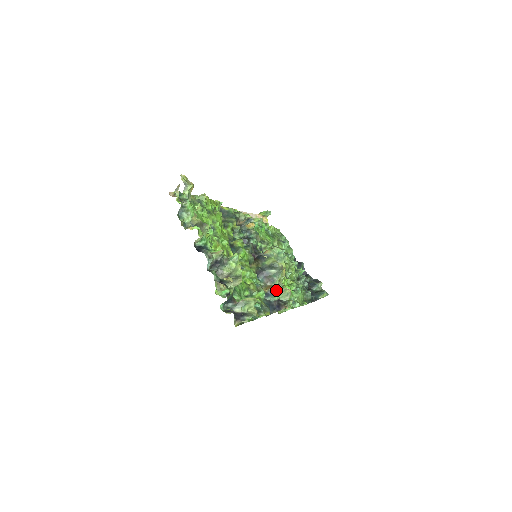
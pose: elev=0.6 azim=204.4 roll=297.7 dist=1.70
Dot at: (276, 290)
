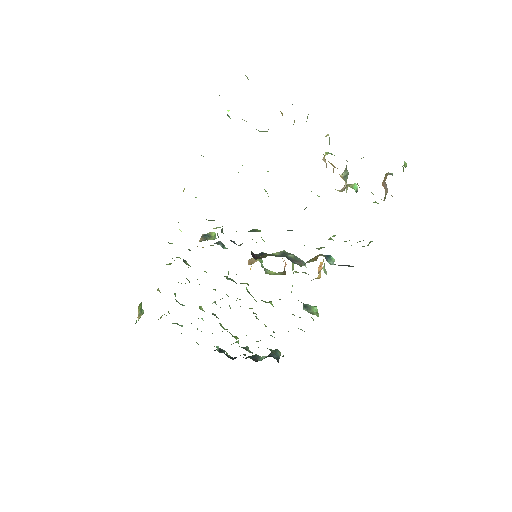
Dot at: (324, 255)
